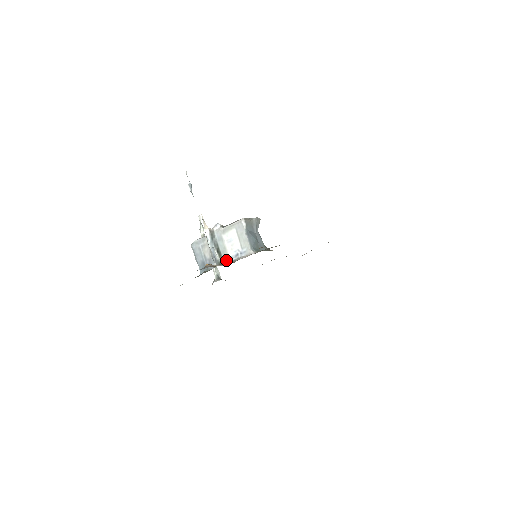
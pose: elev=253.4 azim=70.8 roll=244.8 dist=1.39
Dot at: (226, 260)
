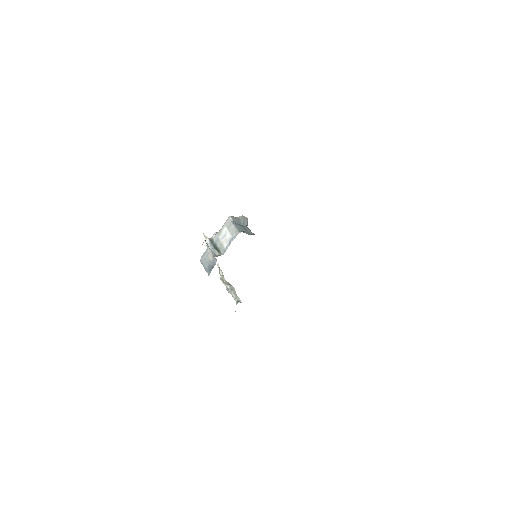
Dot at: (223, 252)
